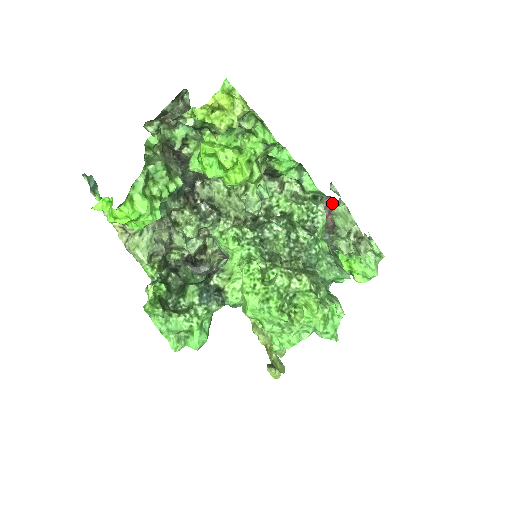
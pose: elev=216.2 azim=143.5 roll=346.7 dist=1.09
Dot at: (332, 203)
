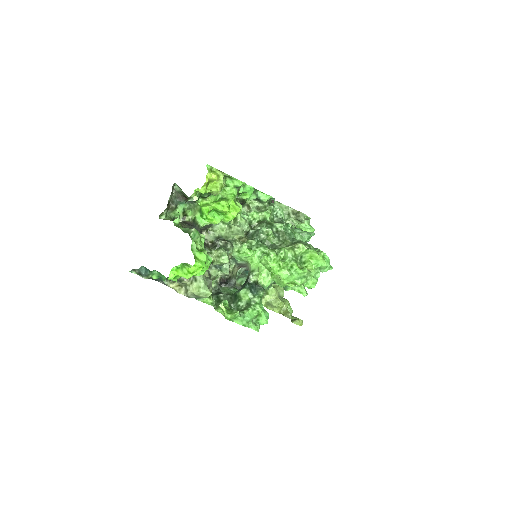
Dot at: (273, 202)
